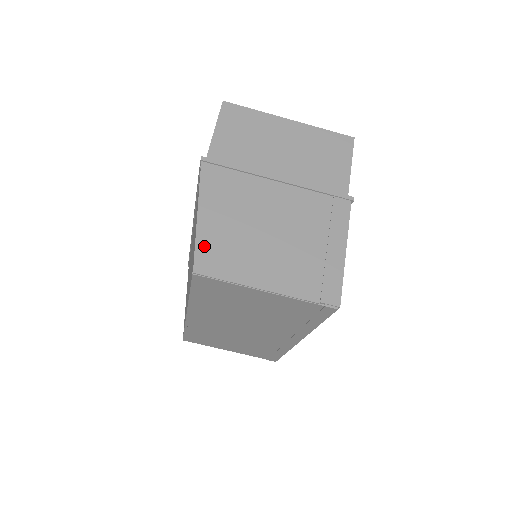
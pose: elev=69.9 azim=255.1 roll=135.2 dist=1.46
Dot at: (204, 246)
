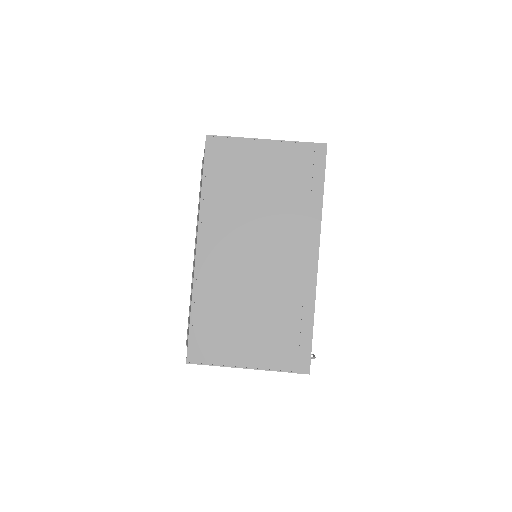
Dot at: occluded
